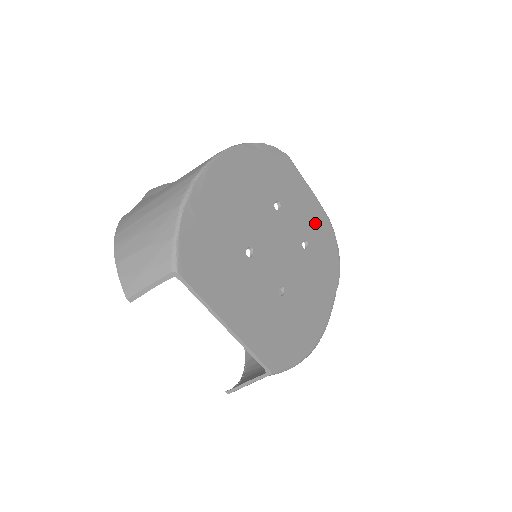
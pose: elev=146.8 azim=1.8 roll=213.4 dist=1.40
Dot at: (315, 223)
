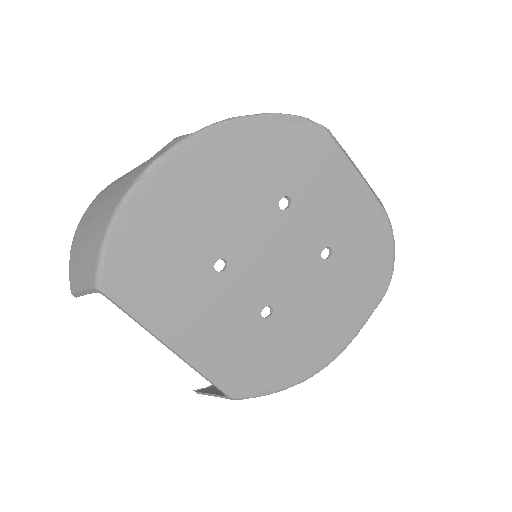
Dot at: (355, 223)
